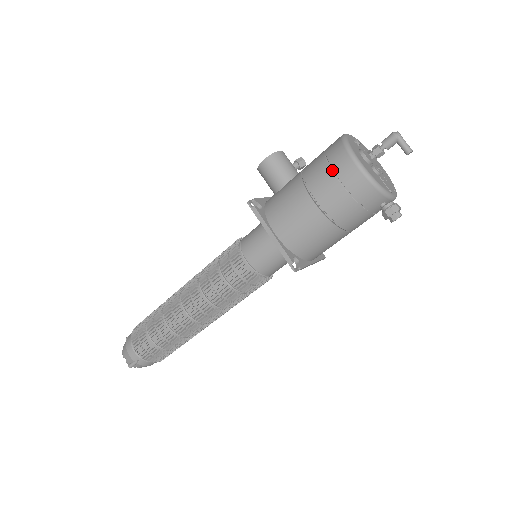
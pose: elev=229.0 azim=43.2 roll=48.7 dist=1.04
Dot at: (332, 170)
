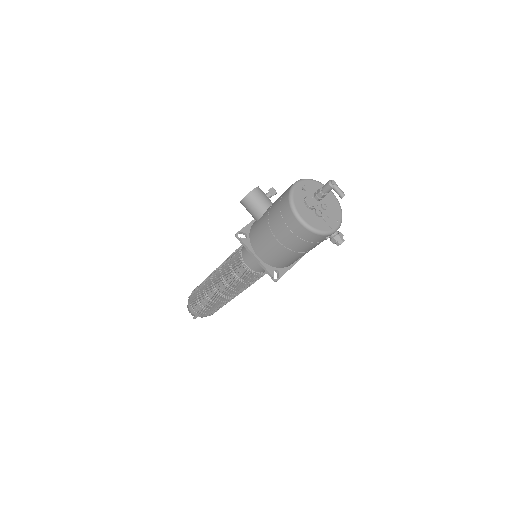
Dot at: (284, 221)
